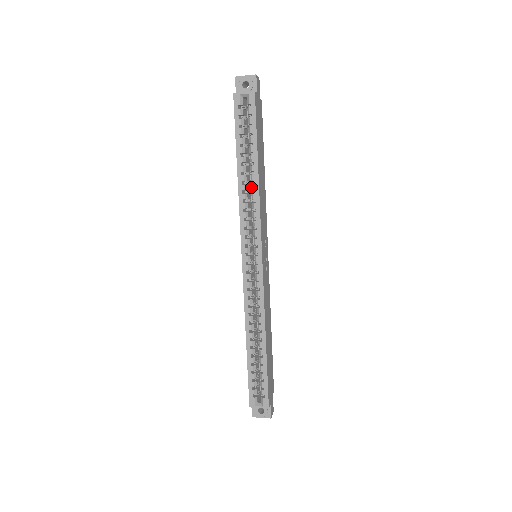
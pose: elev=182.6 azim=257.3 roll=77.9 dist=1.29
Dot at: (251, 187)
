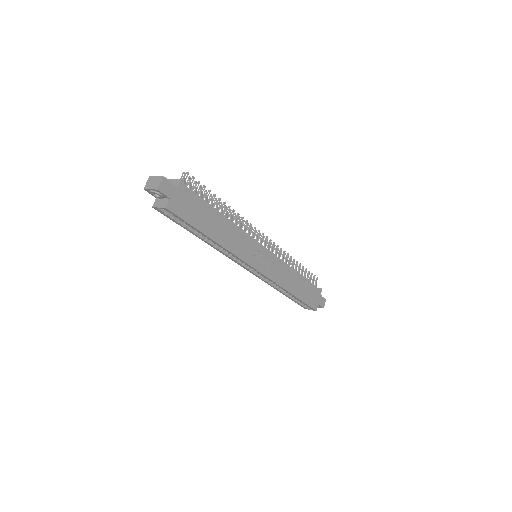
Dot at: (217, 245)
